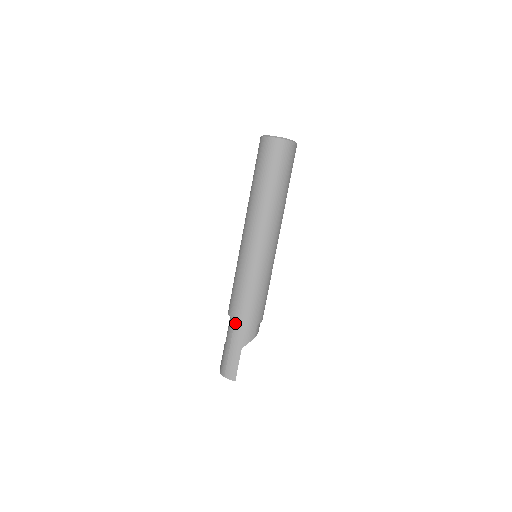
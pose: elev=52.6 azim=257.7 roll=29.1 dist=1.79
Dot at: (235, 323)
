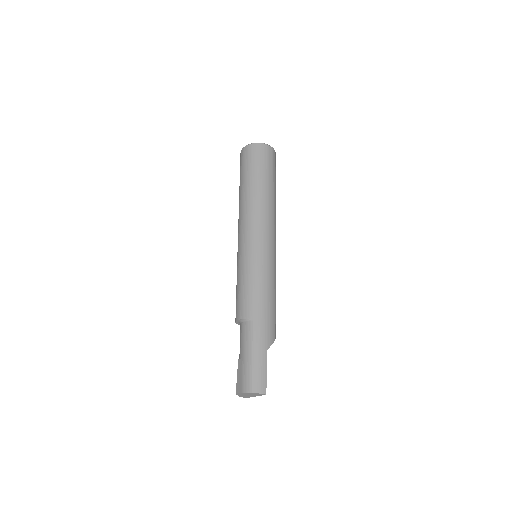
Dot at: (254, 322)
